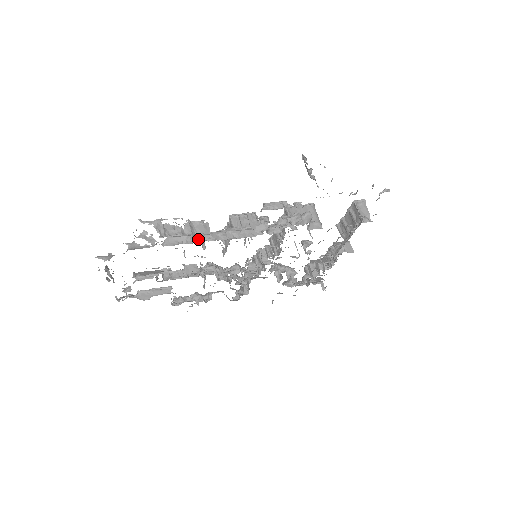
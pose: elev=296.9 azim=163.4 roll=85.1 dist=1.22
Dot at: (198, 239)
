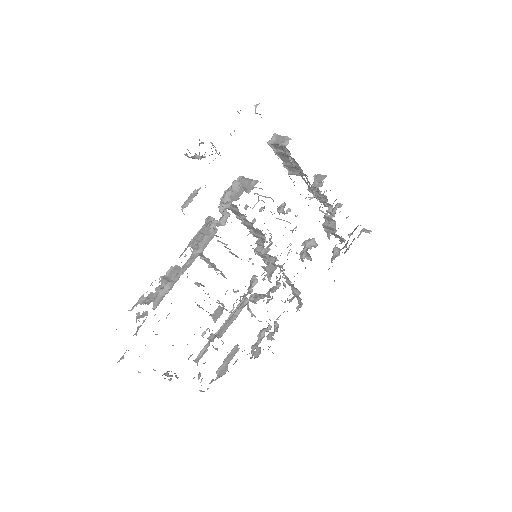
Dot at: (175, 280)
